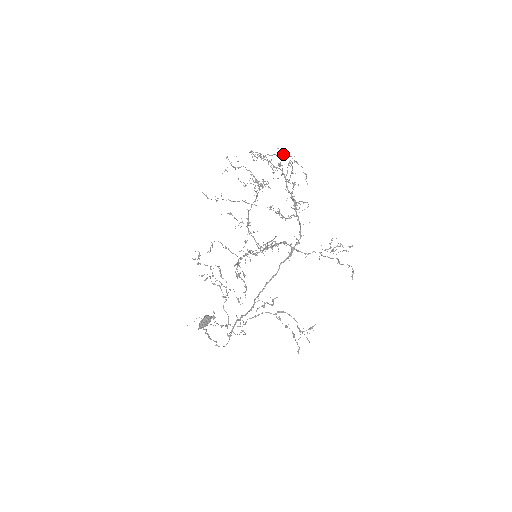
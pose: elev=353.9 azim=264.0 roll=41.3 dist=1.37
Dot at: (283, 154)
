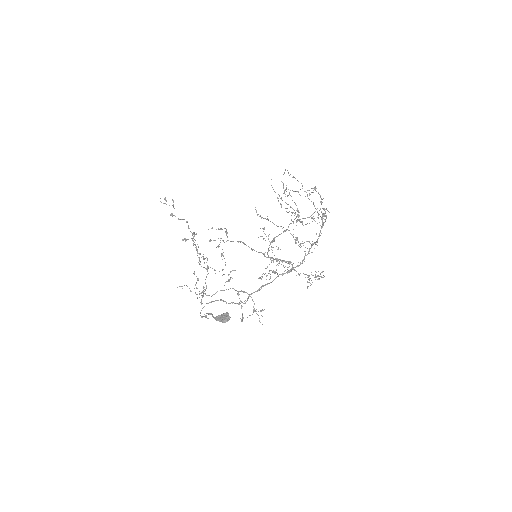
Dot at: (315, 190)
